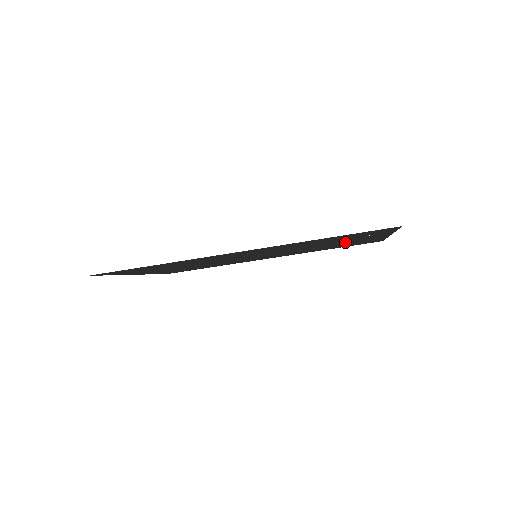
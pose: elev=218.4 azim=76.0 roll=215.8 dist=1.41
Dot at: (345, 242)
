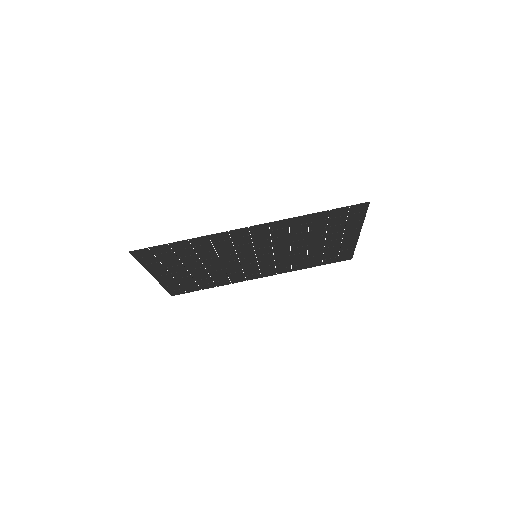
Dot at: (326, 242)
